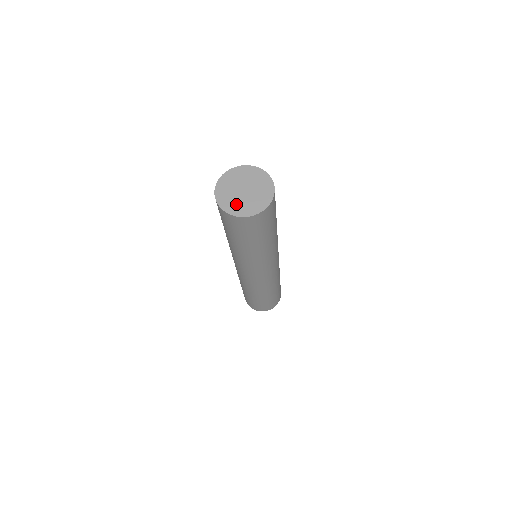
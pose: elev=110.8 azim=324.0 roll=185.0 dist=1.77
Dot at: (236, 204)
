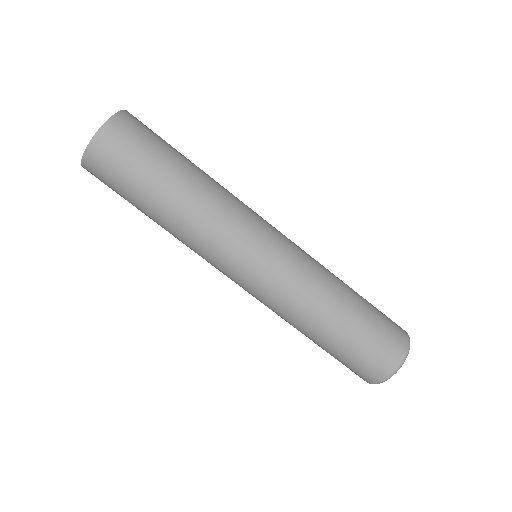
Dot at: occluded
